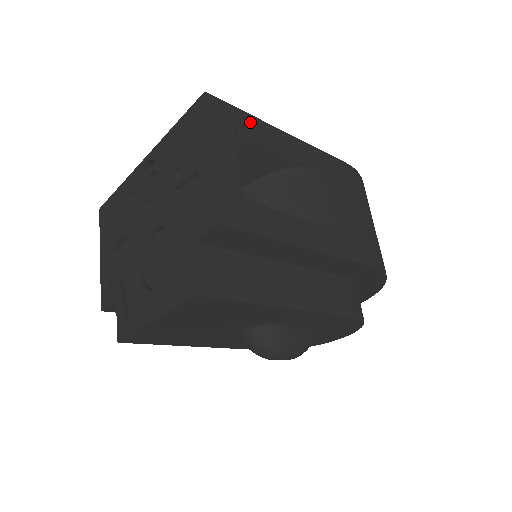
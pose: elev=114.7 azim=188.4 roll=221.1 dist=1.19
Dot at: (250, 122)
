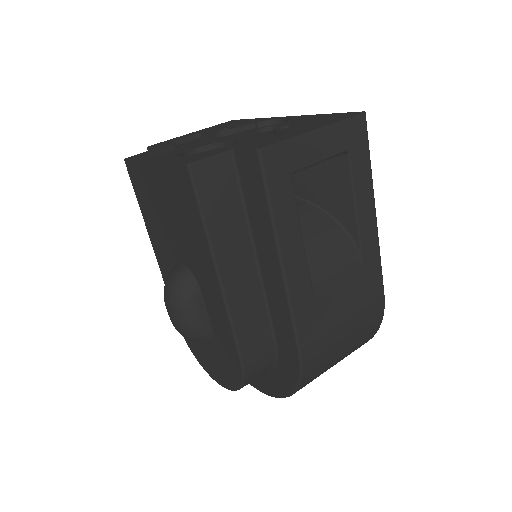
Dot at: (364, 166)
